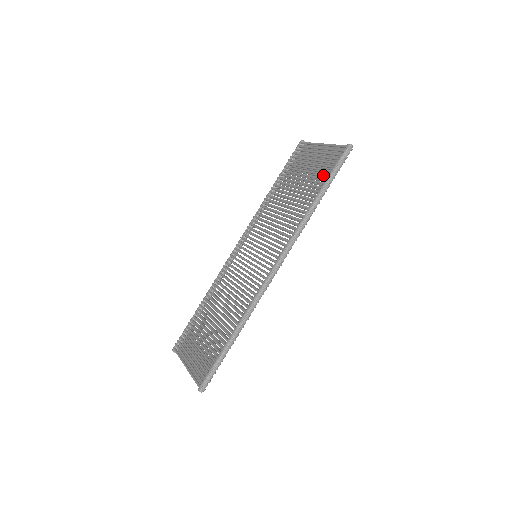
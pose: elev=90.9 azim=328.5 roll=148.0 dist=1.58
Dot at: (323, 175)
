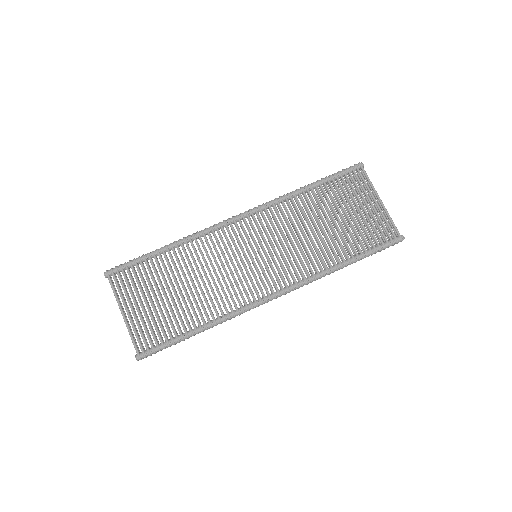
Dot at: (366, 243)
